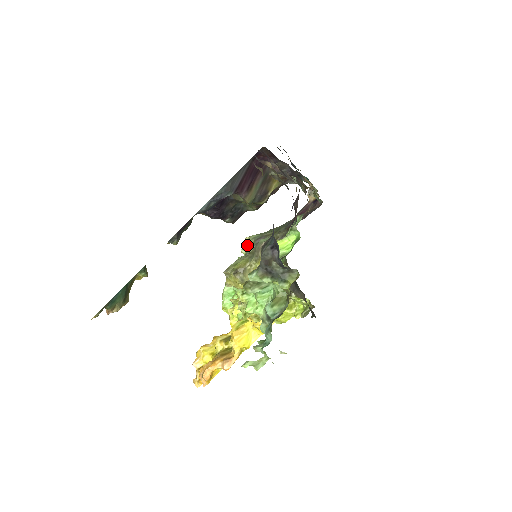
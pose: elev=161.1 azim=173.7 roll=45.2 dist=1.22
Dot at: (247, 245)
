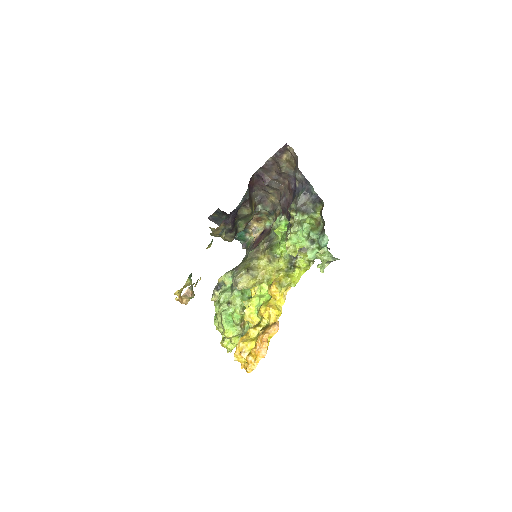
Dot at: (219, 286)
